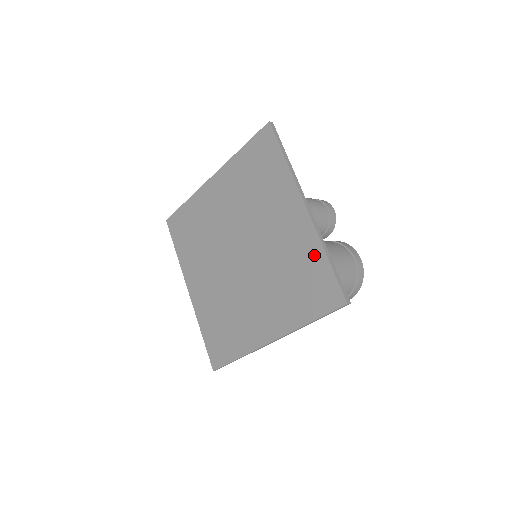
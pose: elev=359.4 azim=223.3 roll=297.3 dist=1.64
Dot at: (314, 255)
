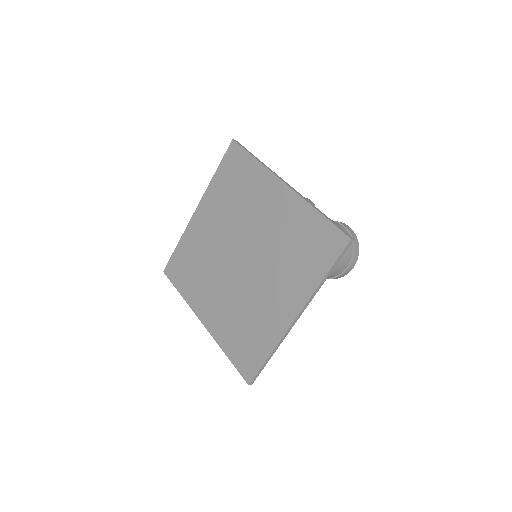
Dot at: (307, 217)
